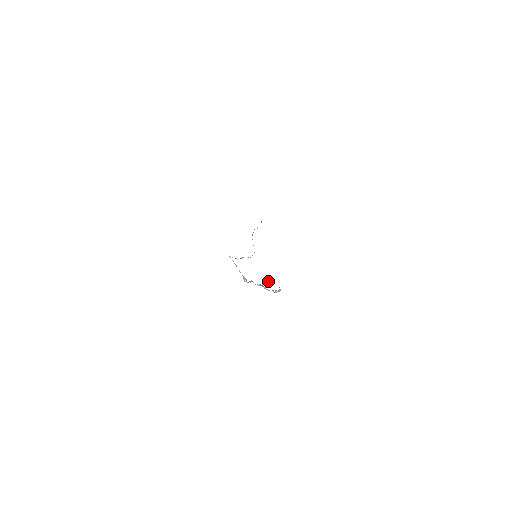
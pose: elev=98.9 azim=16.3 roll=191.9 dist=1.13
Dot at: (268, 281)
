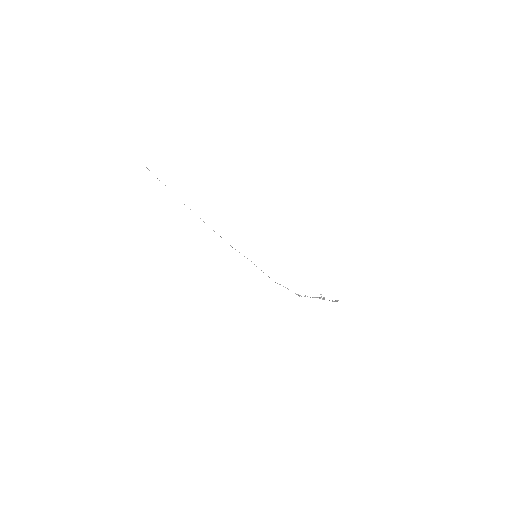
Dot at: (321, 294)
